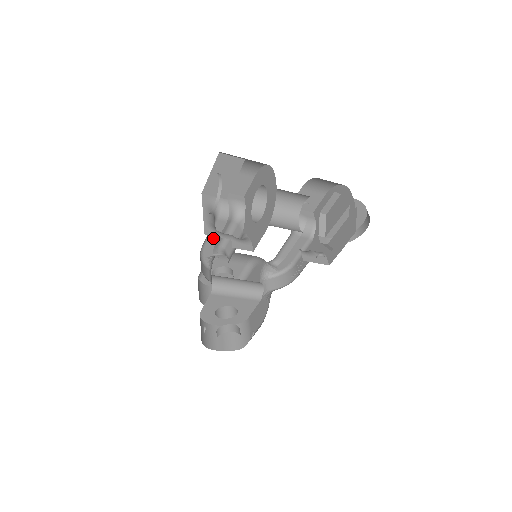
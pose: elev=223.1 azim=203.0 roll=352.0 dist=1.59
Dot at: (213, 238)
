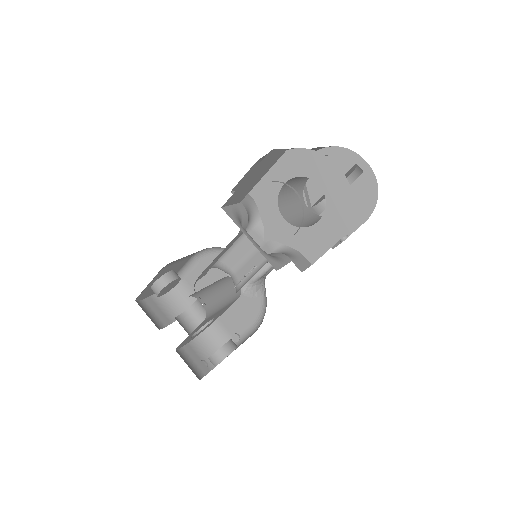
Dot at: (218, 257)
